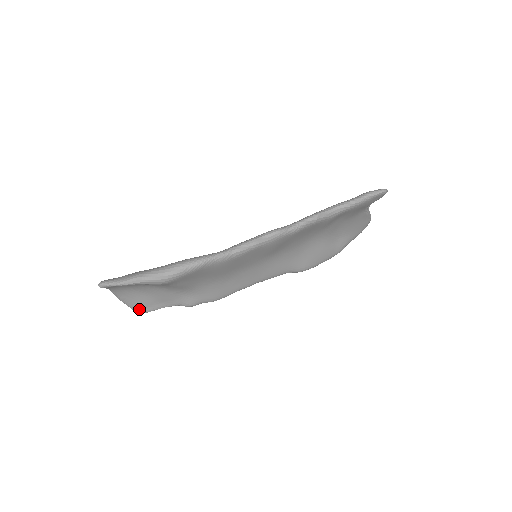
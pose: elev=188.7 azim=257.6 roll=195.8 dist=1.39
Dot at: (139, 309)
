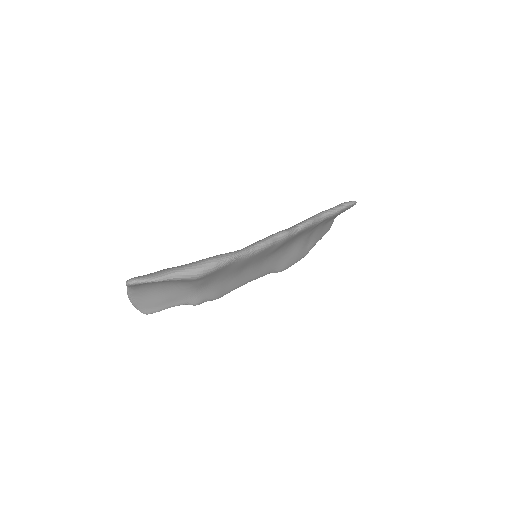
Dot at: (147, 310)
